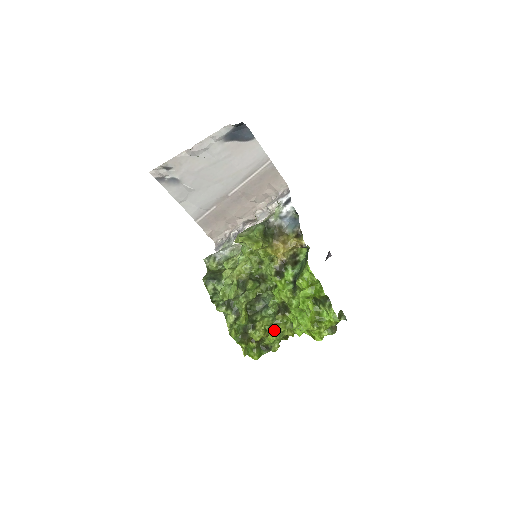
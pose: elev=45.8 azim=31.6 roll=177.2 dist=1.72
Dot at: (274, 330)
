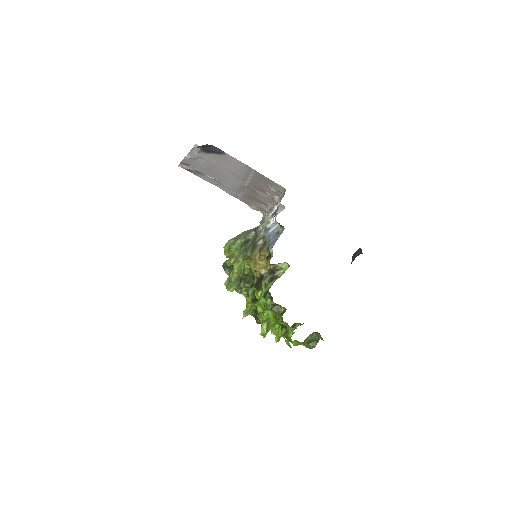
Dot at: occluded
